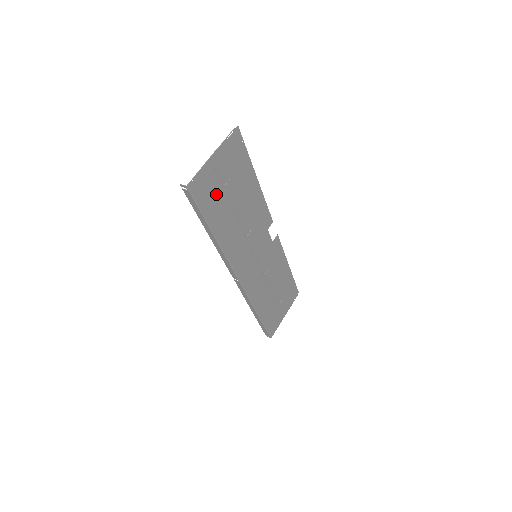
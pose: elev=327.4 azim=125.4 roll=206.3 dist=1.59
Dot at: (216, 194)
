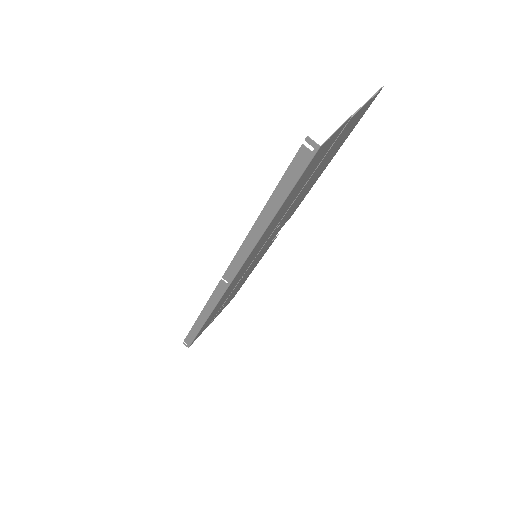
Dot at: (312, 169)
